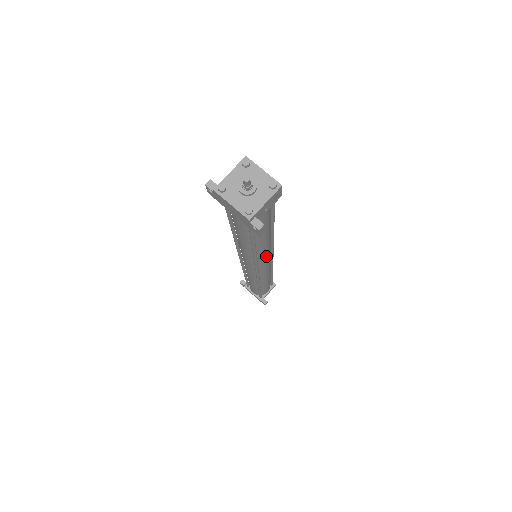
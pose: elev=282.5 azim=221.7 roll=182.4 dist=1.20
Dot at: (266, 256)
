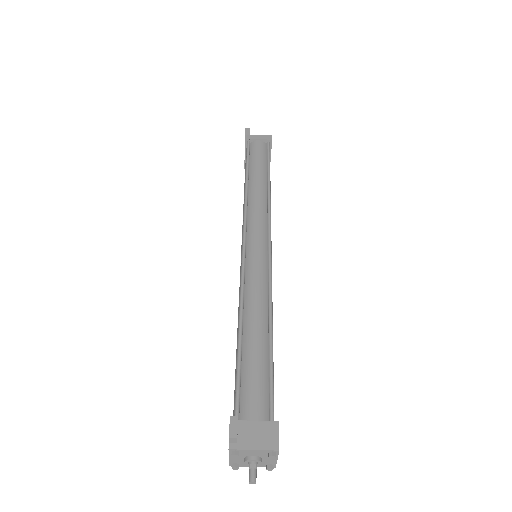
Dot at: occluded
